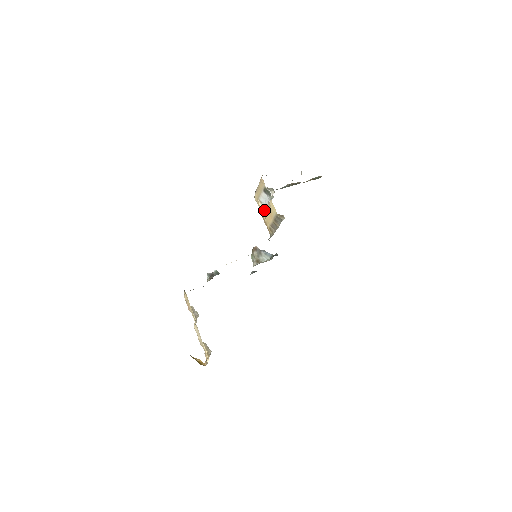
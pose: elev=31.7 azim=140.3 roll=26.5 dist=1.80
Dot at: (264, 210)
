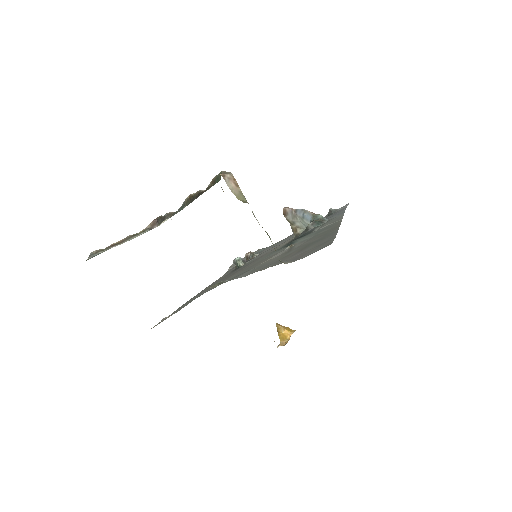
Dot at: occluded
